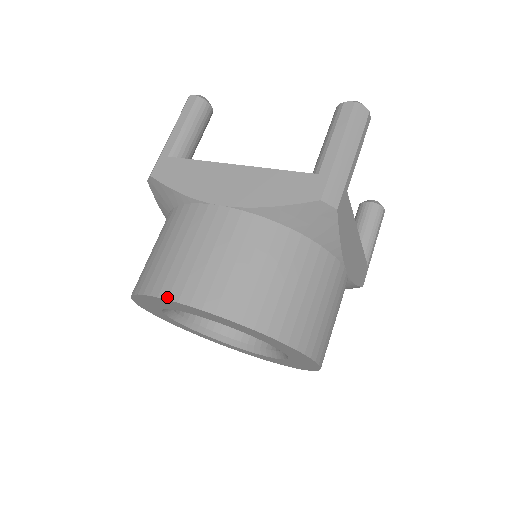
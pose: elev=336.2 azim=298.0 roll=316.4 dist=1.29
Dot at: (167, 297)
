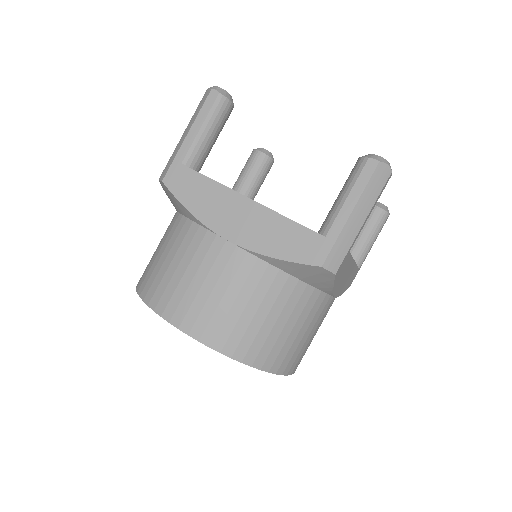
Dot at: (169, 320)
